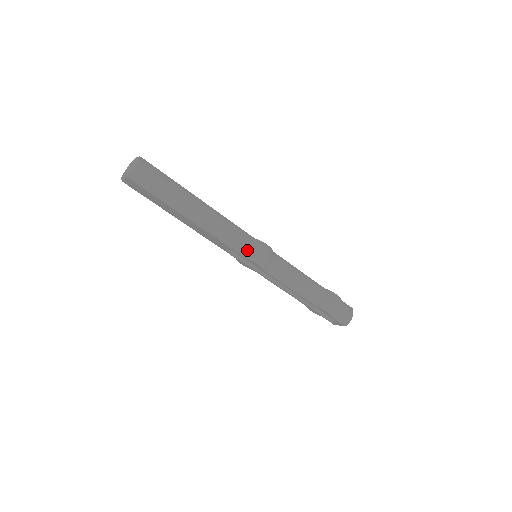
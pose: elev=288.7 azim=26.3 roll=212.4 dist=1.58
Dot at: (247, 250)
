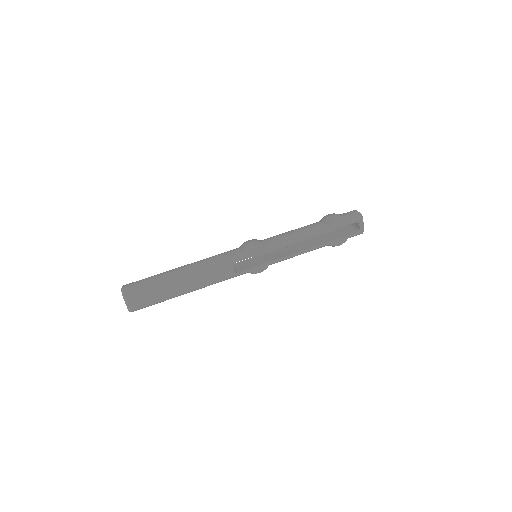
Dot at: (240, 252)
